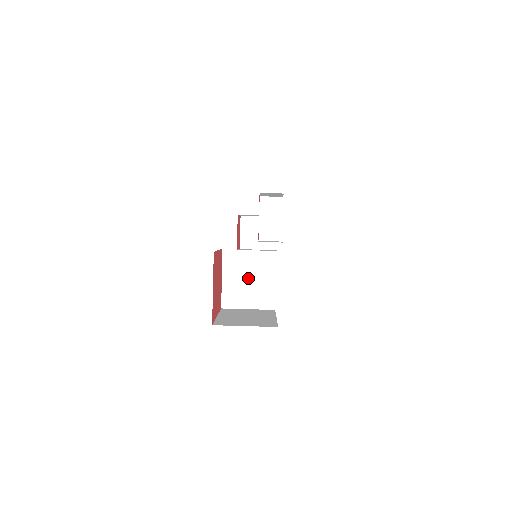
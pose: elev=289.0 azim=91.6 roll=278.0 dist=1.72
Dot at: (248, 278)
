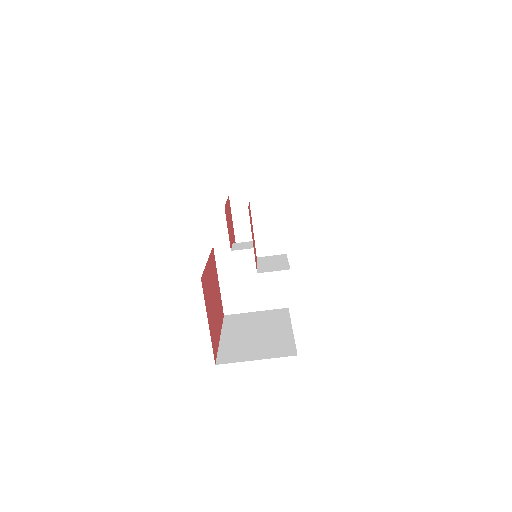
Dot at: (250, 276)
